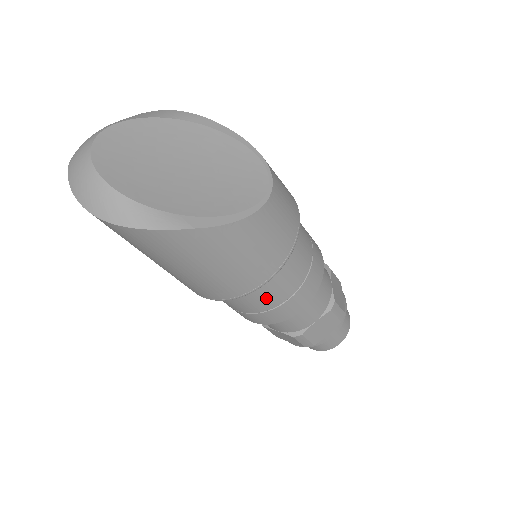
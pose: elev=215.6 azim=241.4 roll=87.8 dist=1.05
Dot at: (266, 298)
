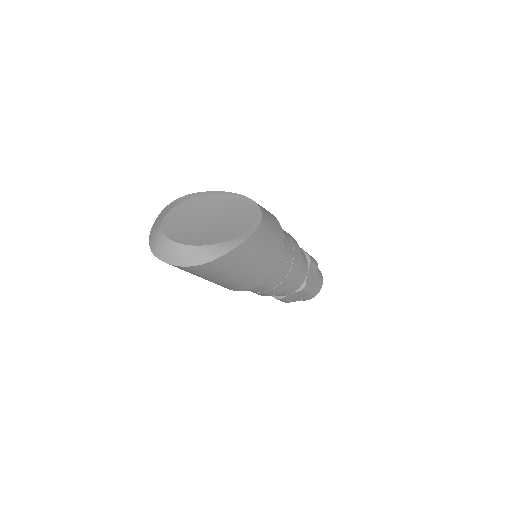
Dot at: (283, 268)
